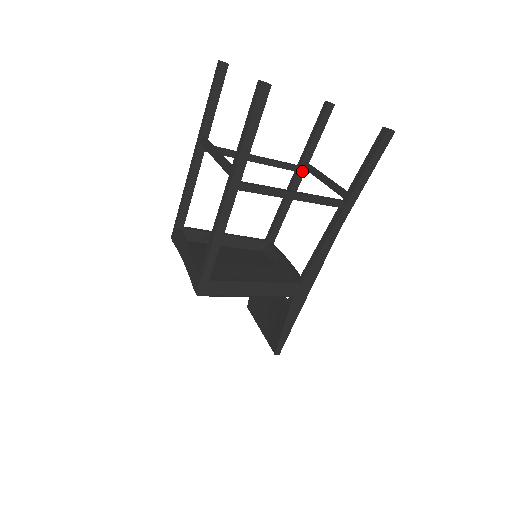
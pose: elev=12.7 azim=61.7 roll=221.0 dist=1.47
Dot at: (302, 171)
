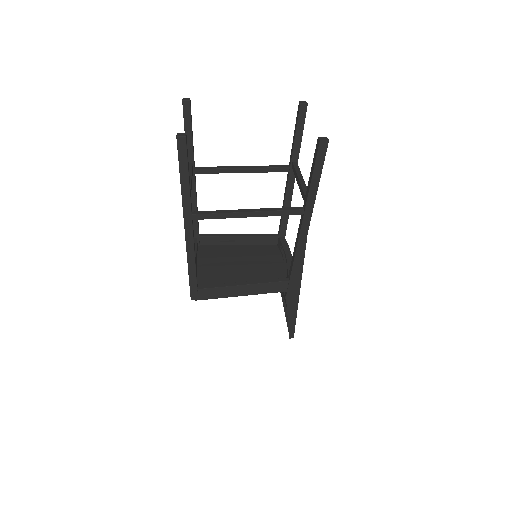
Dot at: occluded
